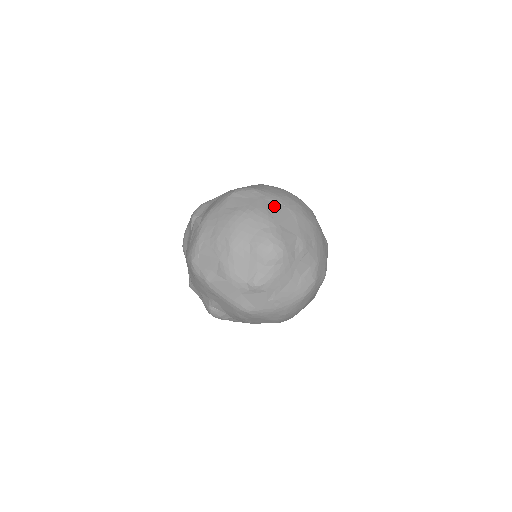
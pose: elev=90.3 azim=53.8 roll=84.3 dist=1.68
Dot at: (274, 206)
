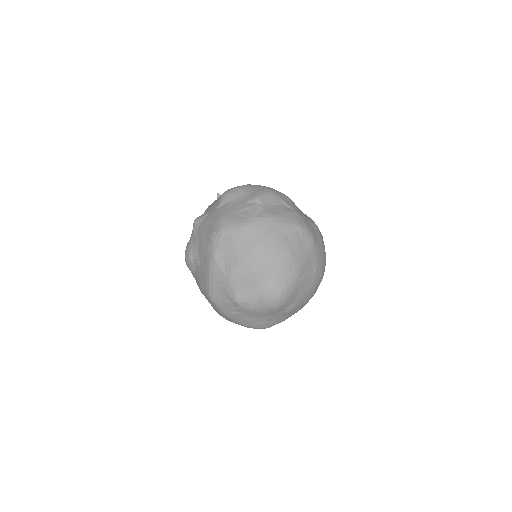
Dot at: (309, 269)
